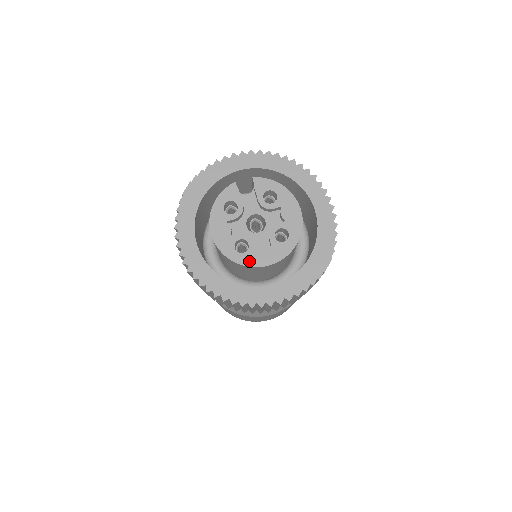
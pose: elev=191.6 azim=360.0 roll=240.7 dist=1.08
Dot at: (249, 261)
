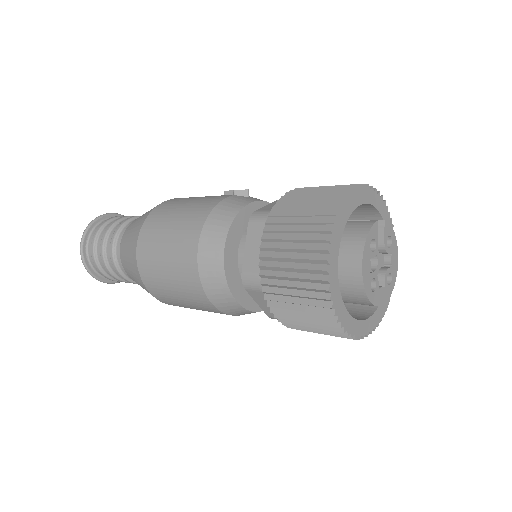
Dot at: (375, 300)
